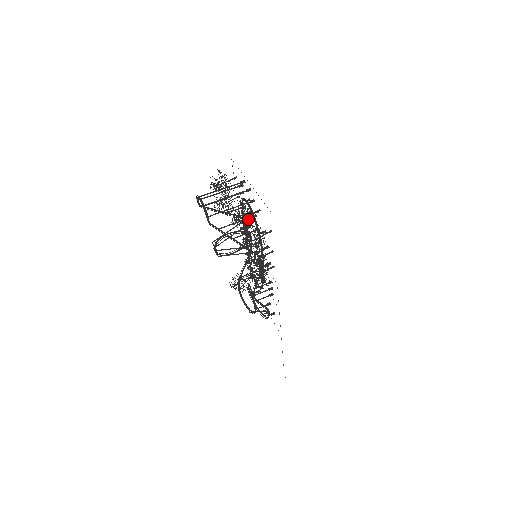
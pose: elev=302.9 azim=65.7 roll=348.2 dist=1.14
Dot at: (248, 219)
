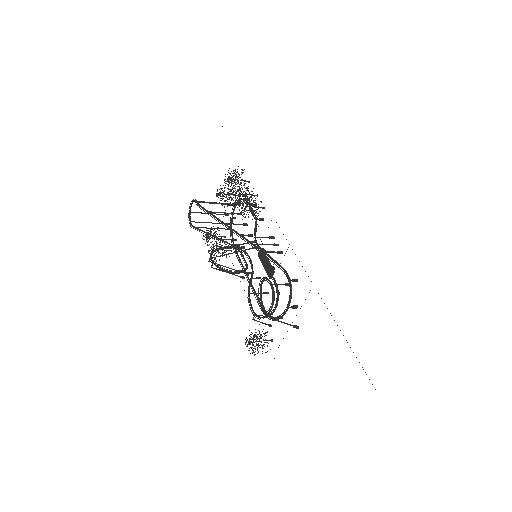
Dot at: occluded
